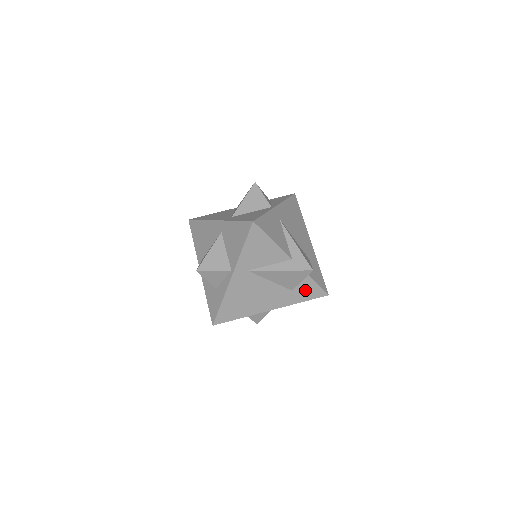
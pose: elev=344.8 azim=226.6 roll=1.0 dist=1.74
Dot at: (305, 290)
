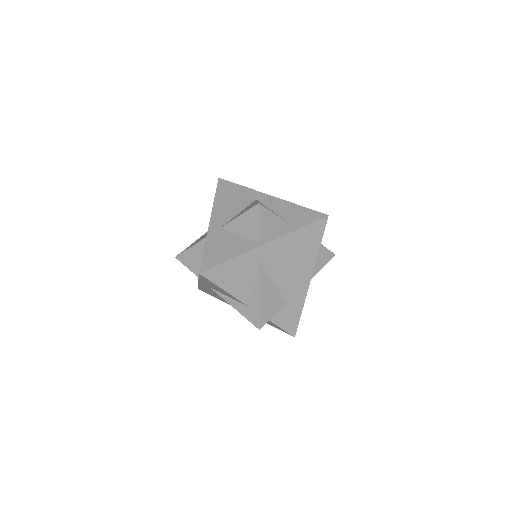
Dot at: (270, 323)
